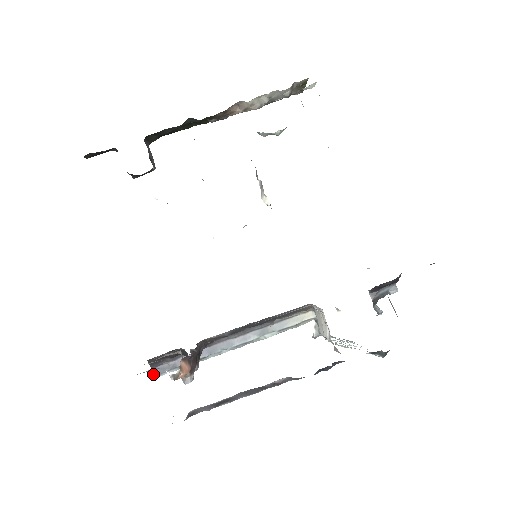
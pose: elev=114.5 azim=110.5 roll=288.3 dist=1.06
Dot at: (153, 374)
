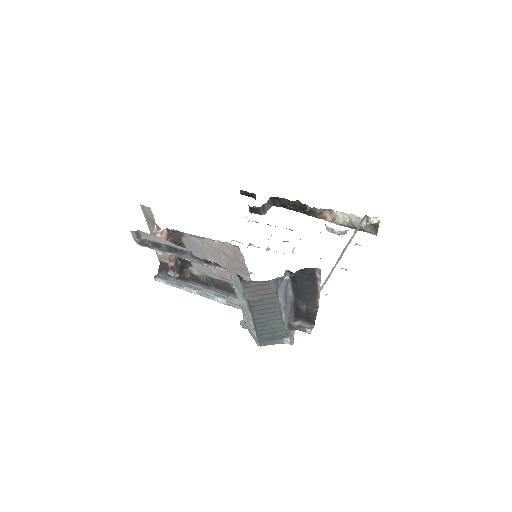
Dot at: (155, 275)
